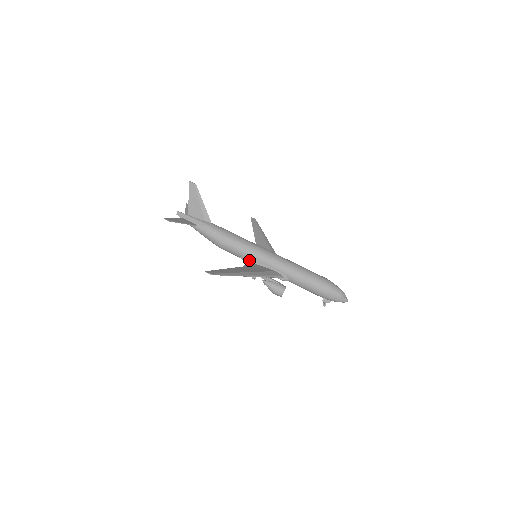
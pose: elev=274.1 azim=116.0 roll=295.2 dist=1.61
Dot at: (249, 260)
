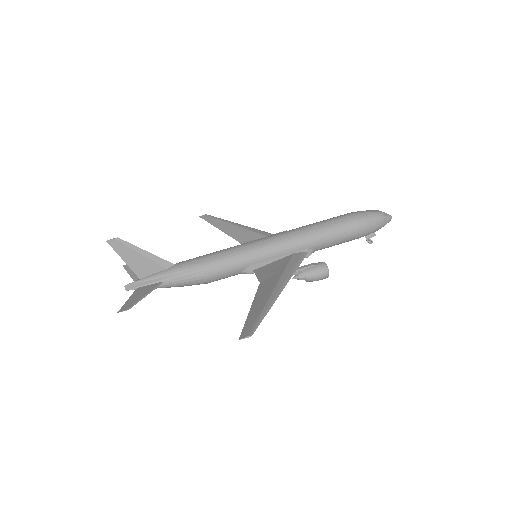
Dot at: (254, 268)
